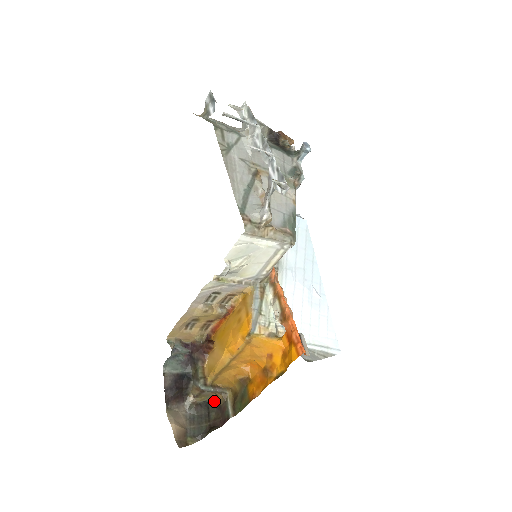
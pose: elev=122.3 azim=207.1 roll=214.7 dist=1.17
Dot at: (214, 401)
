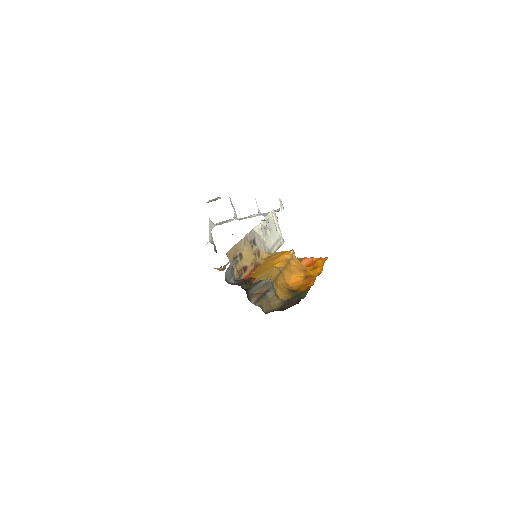
Dot at: (271, 311)
